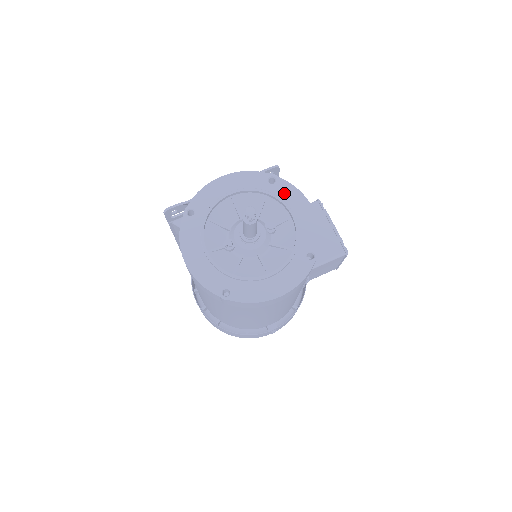
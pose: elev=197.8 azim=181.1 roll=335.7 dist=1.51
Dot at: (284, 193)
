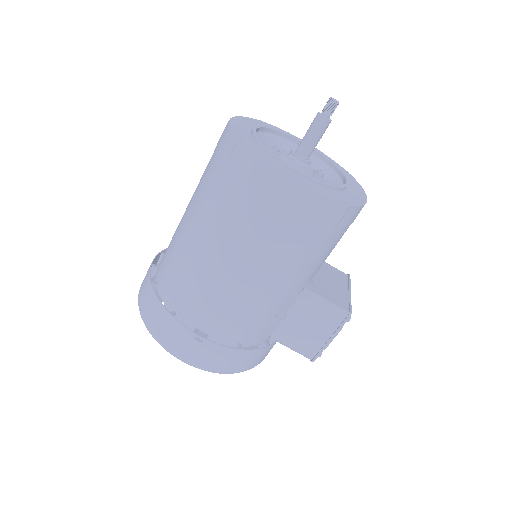
Dot at: (348, 178)
